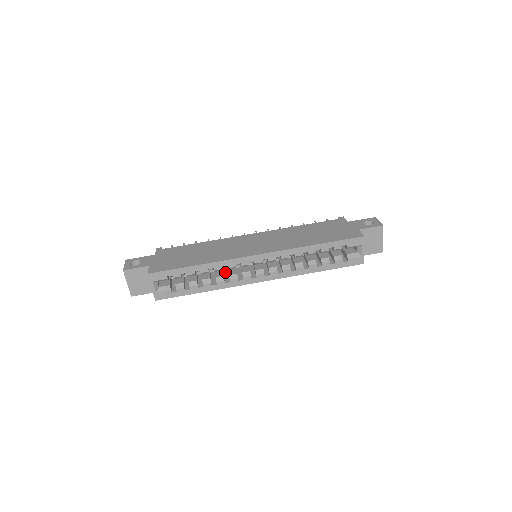
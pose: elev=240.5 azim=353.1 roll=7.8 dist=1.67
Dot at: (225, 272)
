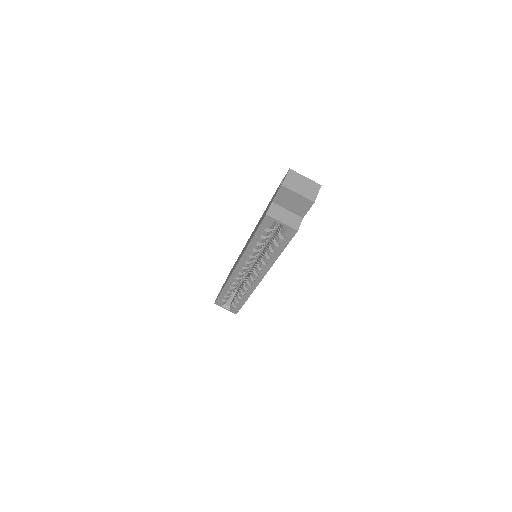
Dot at: occluded
